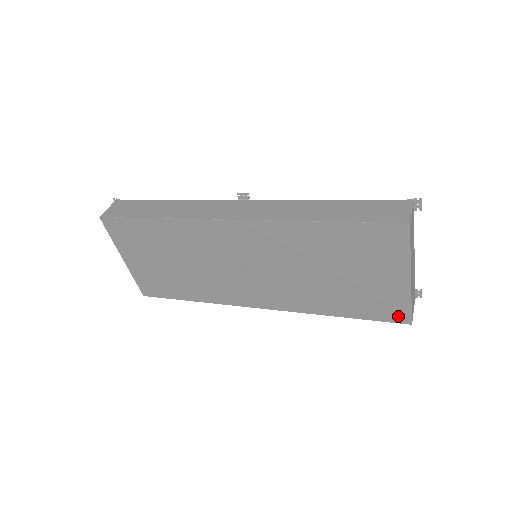
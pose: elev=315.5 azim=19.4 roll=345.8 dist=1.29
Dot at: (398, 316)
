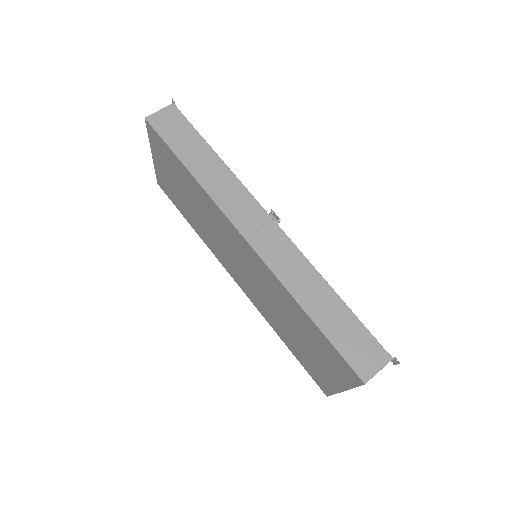
Dot at: (322, 386)
